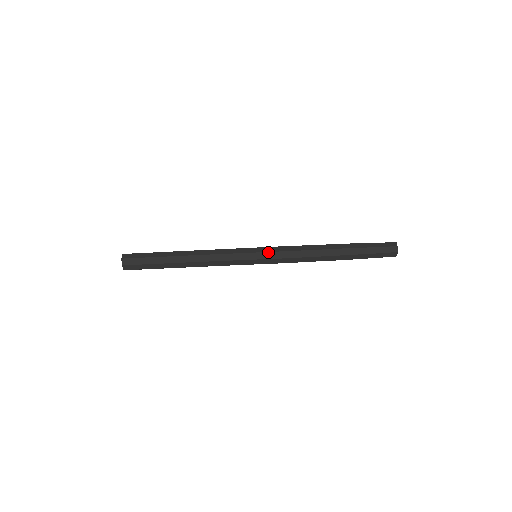
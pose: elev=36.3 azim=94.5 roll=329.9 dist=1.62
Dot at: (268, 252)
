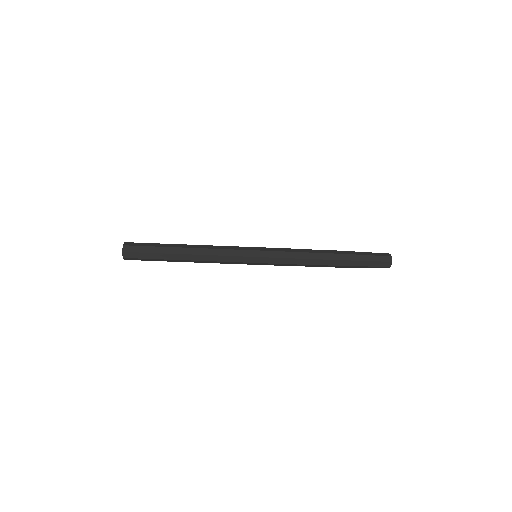
Dot at: (269, 251)
